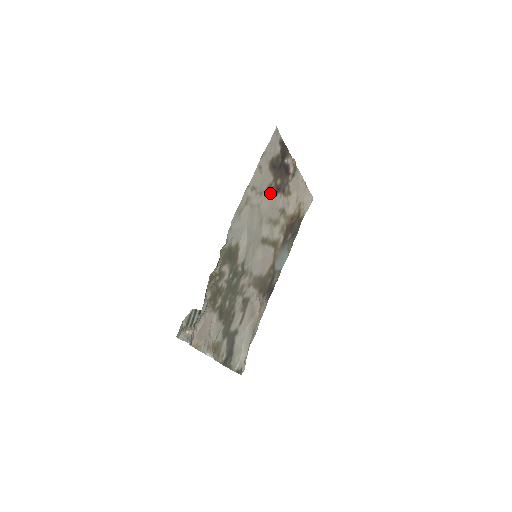
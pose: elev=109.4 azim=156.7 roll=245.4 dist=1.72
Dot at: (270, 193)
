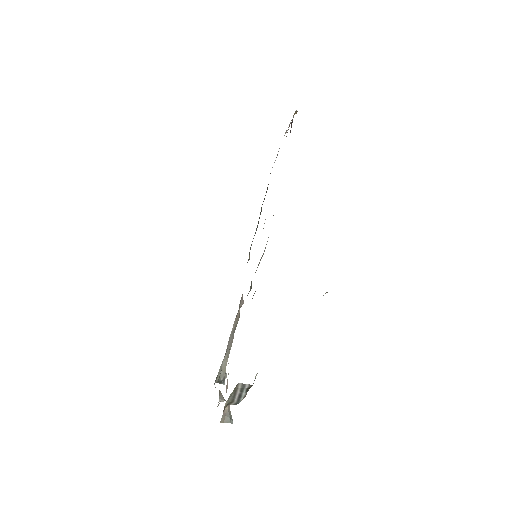
Dot at: occluded
